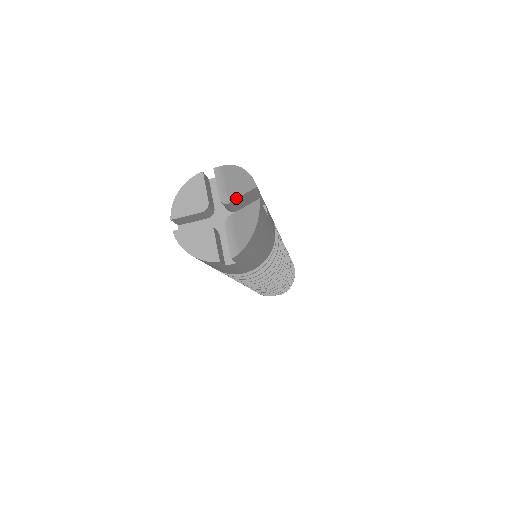
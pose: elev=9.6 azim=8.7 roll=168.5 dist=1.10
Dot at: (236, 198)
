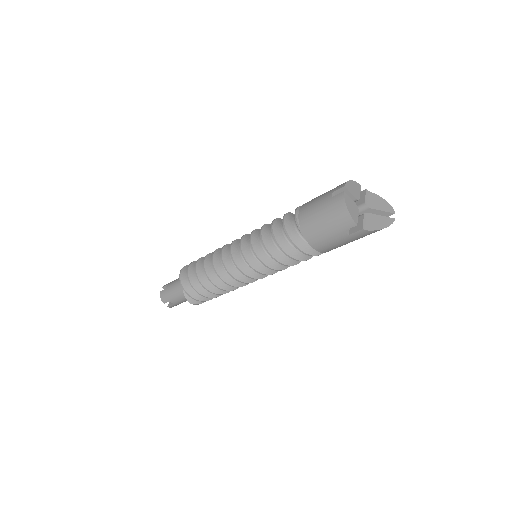
Dot at: (377, 209)
